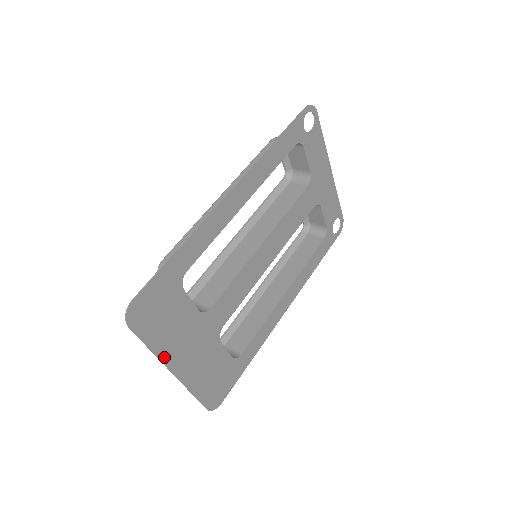
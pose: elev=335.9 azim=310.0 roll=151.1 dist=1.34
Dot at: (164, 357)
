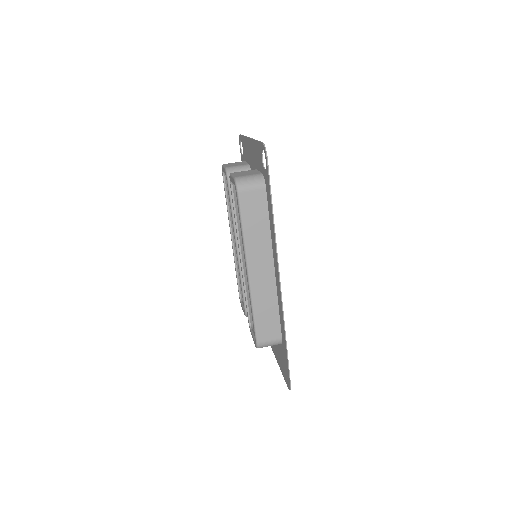
Dot at: (278, 361)
